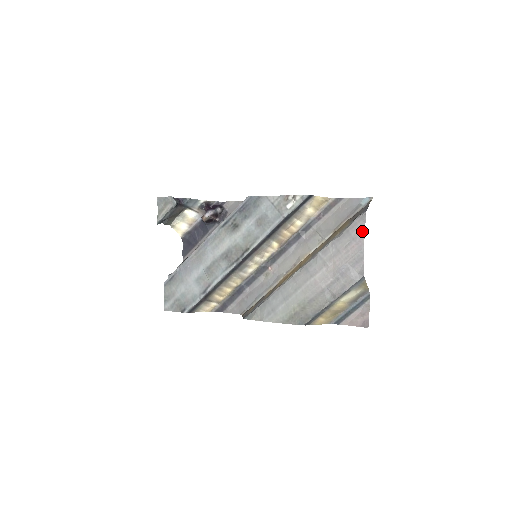
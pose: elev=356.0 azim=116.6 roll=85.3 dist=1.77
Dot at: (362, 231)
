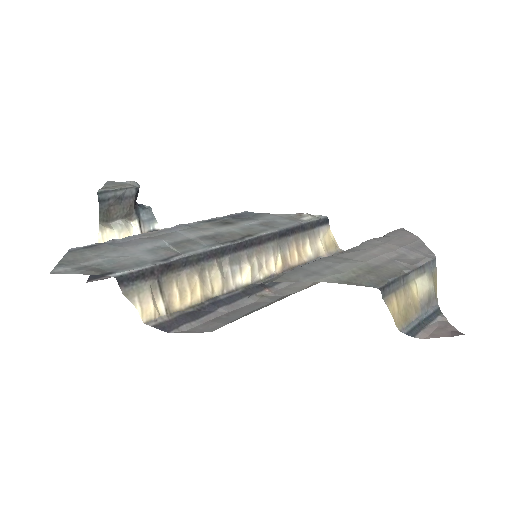
Dot at: (409, 233)
